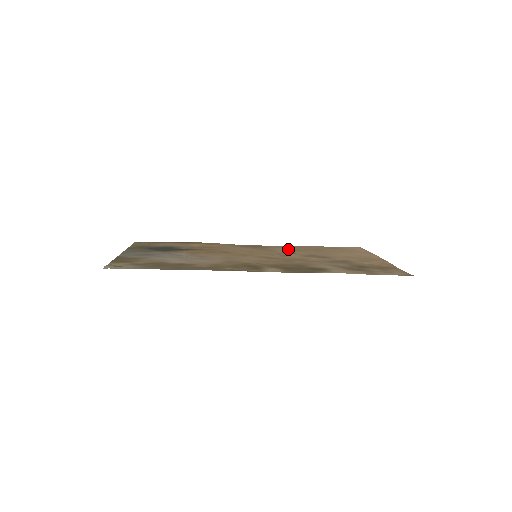
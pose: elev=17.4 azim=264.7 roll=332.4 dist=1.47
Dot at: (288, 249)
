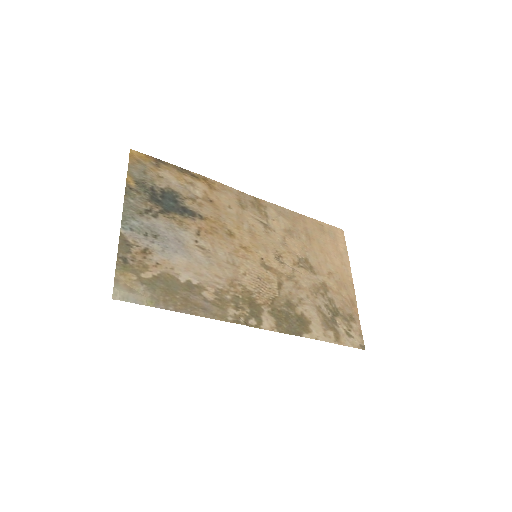
Dot at: (284, 227)
